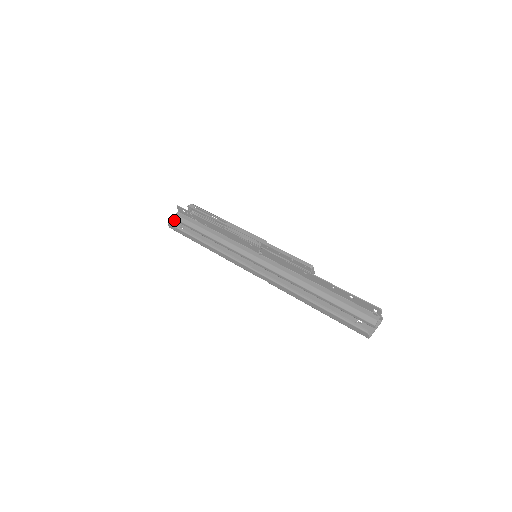
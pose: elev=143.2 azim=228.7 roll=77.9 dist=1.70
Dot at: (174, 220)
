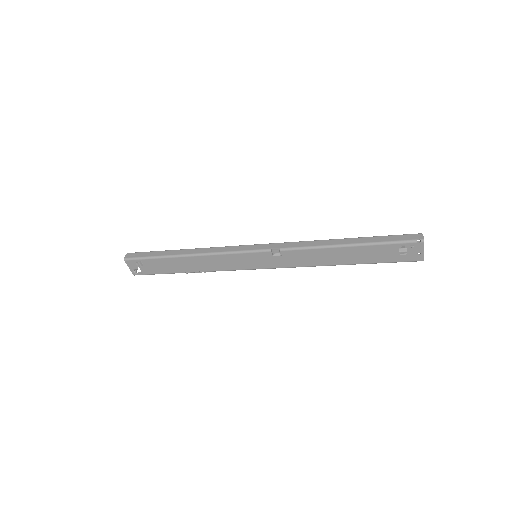
Dot at: occluded
